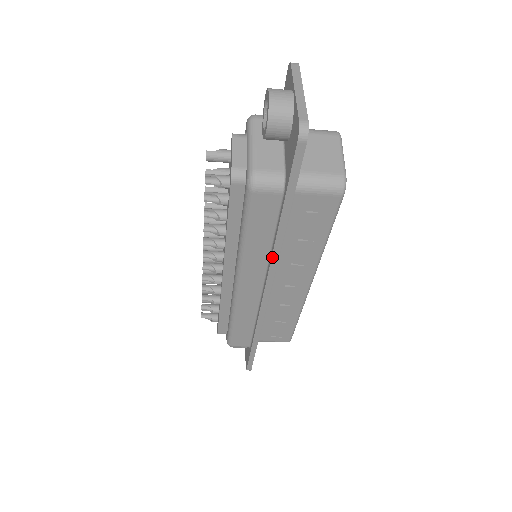
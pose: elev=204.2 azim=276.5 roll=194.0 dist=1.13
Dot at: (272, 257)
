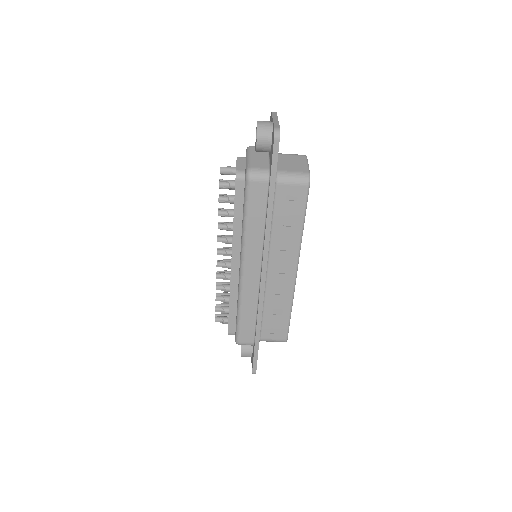
Dot at: (265, 237)
